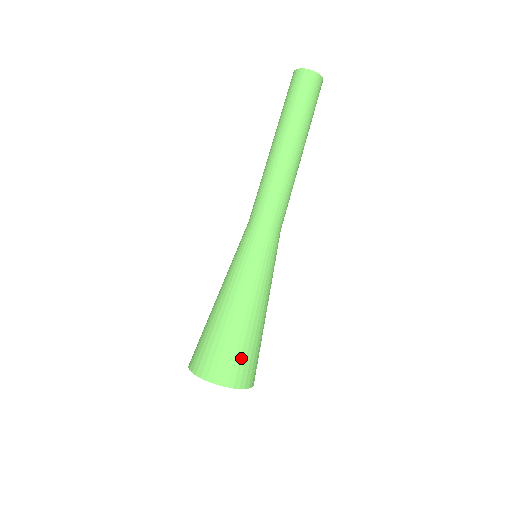
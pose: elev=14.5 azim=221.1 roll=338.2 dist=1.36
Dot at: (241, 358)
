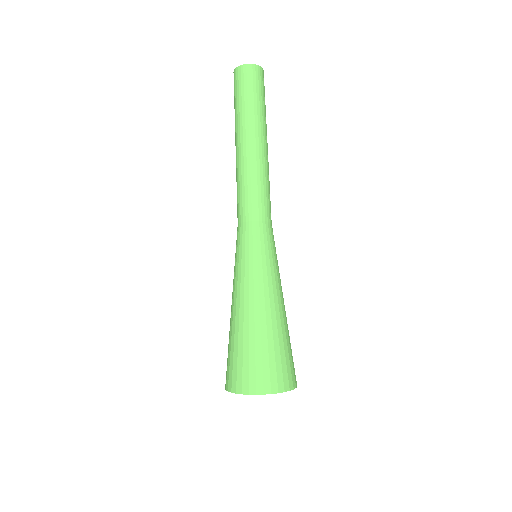
Dot at: (289, 357)
